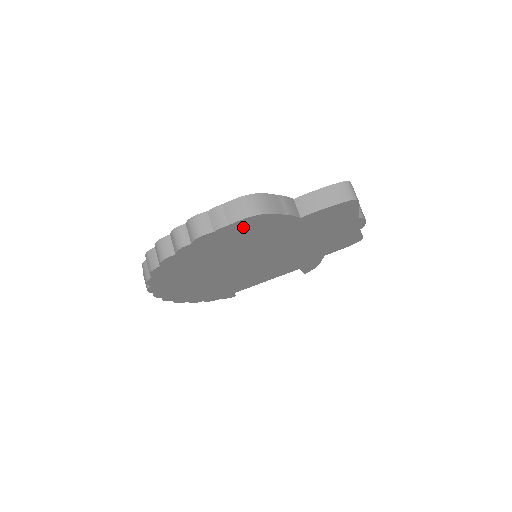
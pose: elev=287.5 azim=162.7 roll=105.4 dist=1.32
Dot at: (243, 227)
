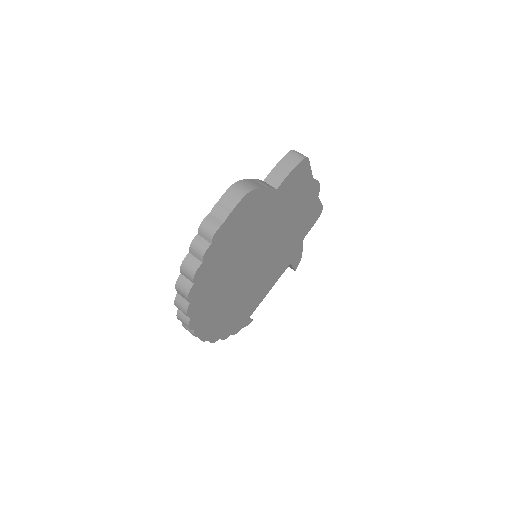
Dot at: (242, 212)
